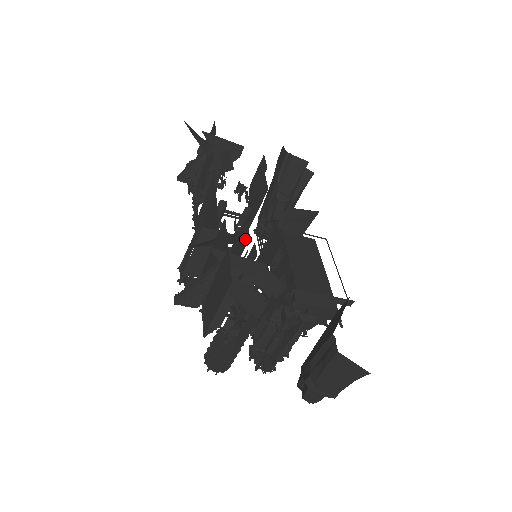
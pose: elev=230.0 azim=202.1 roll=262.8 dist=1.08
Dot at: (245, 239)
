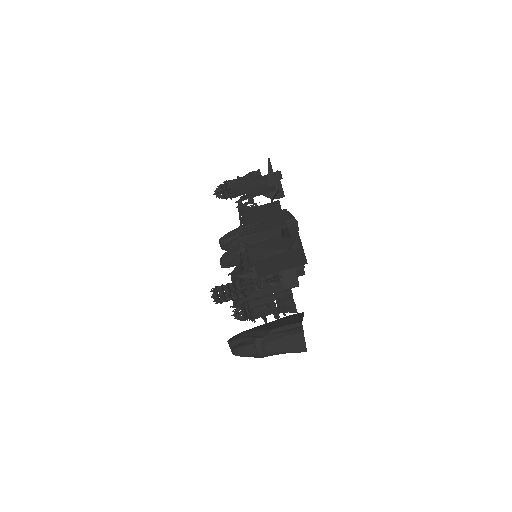
Dot at: occluded
